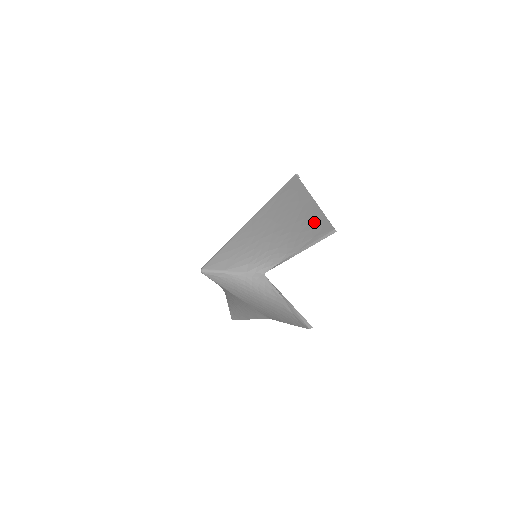
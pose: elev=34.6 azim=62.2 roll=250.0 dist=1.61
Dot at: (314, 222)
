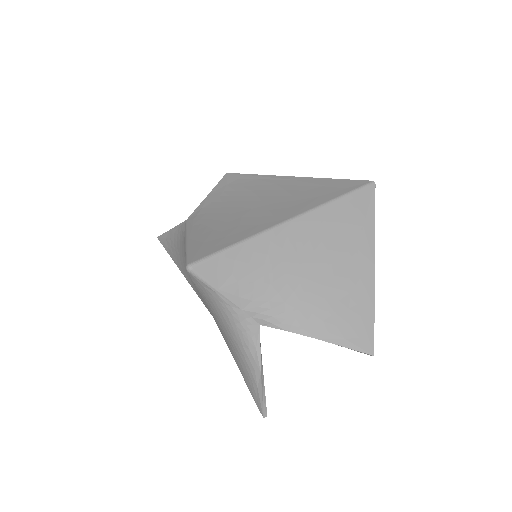
Dot at: (358, 314)
